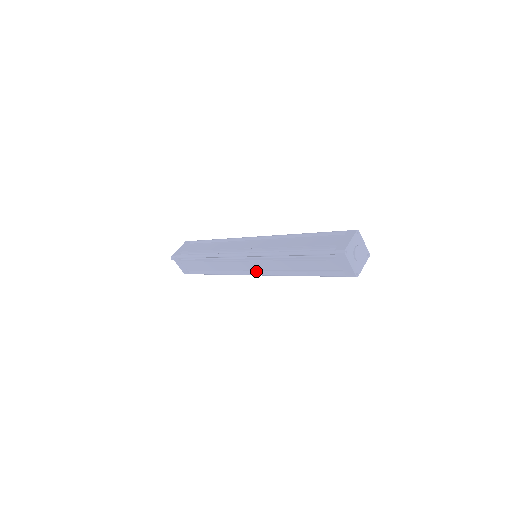
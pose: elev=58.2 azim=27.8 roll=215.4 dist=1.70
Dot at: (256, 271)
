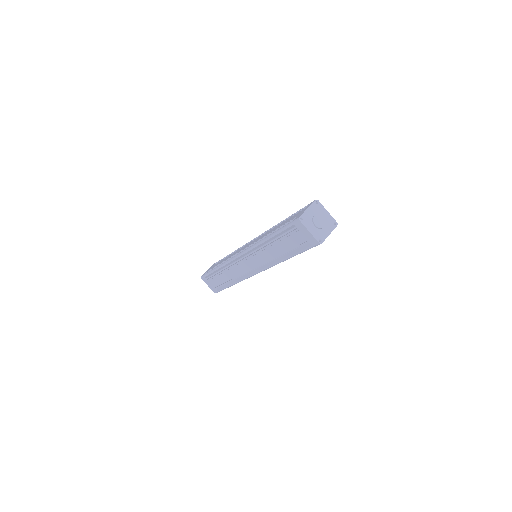
Dot at: (256, 269)
